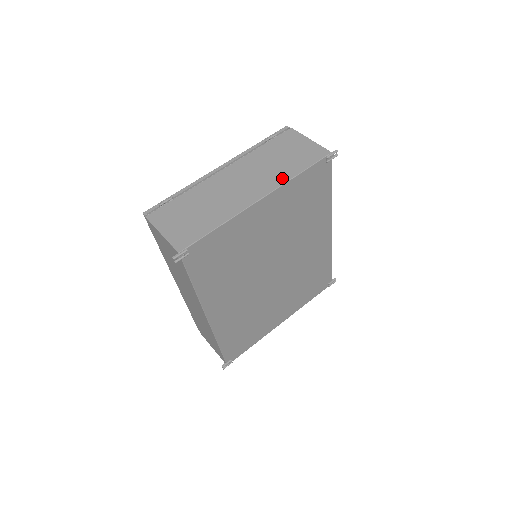
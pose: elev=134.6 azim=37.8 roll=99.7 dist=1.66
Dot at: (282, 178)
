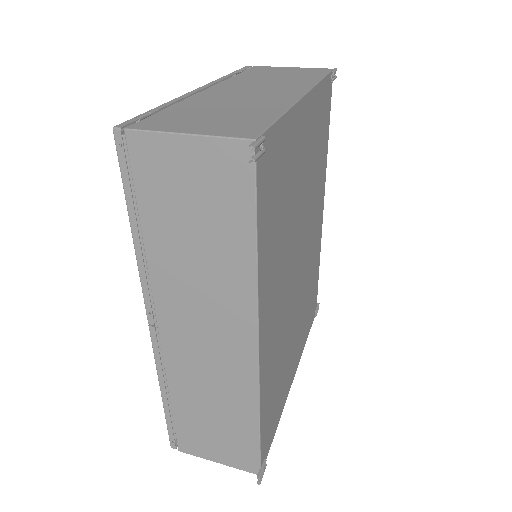
Dot at: (306, 82)
